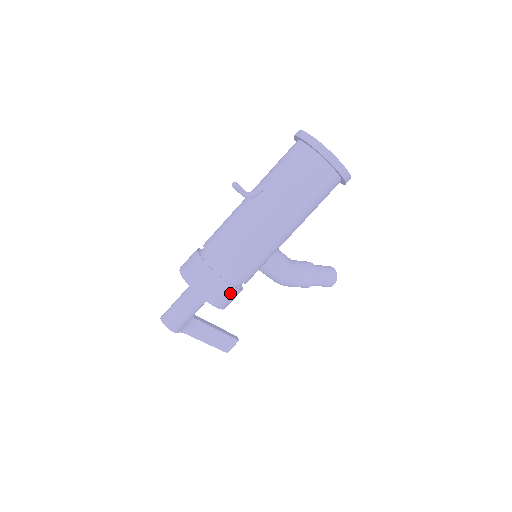
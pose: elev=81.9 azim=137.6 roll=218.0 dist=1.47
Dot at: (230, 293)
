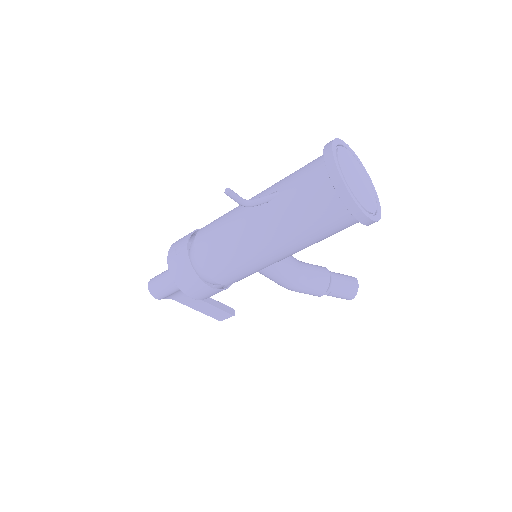
Dot at: (209, 291)
